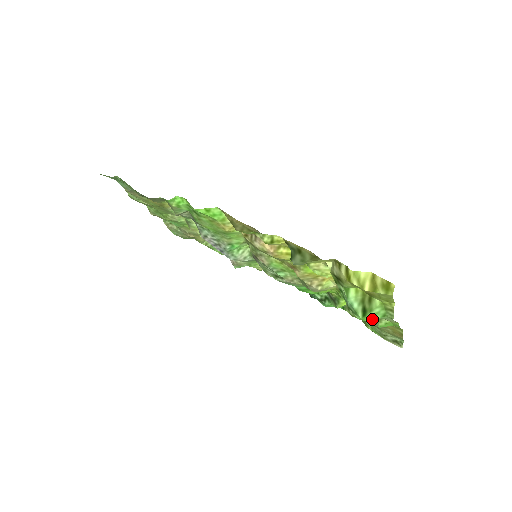
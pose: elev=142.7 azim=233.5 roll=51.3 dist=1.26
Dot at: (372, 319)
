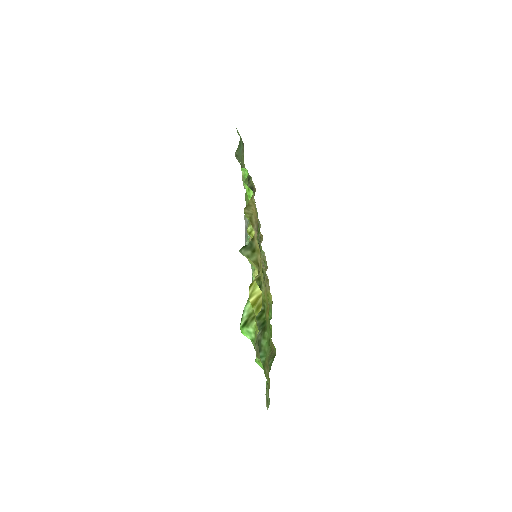
Dot at: (245, 335)
